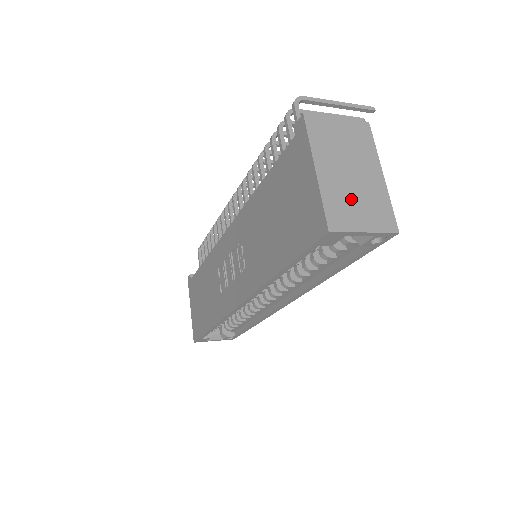
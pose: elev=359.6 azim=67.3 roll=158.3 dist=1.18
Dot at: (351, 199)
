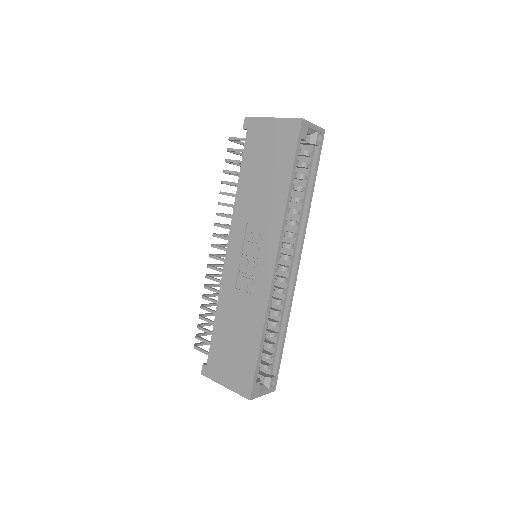
Dot at: occluded
